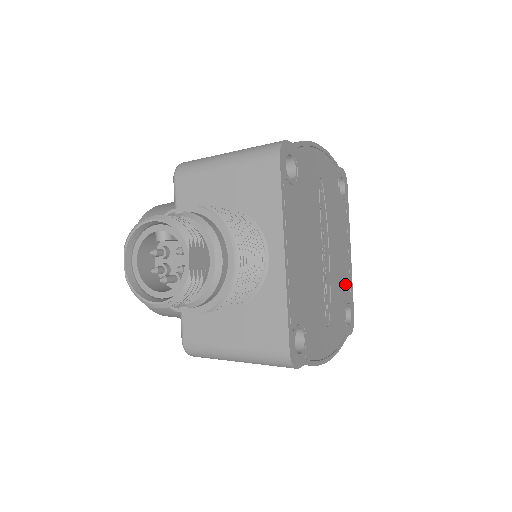
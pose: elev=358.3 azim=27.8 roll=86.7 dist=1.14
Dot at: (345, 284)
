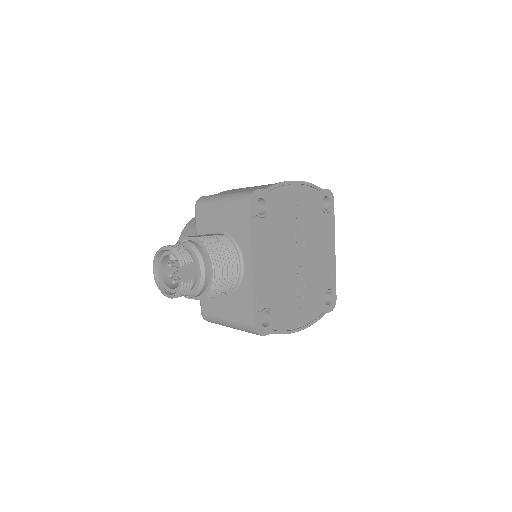
Dot at: (325, 276)
